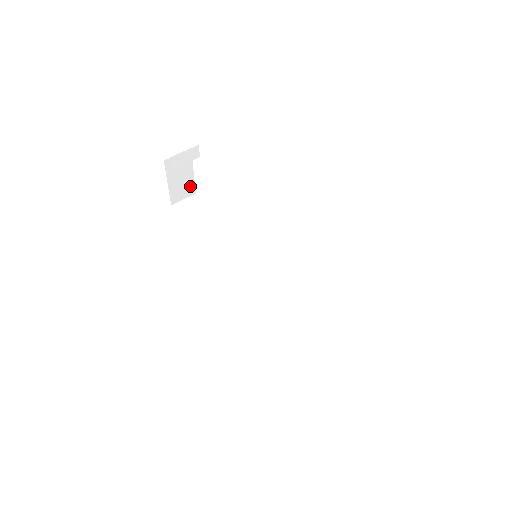
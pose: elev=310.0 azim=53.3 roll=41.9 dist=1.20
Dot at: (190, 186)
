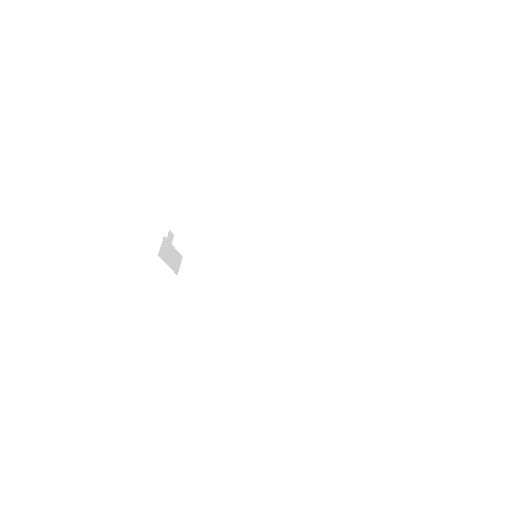
Dot at: (177, 256)
